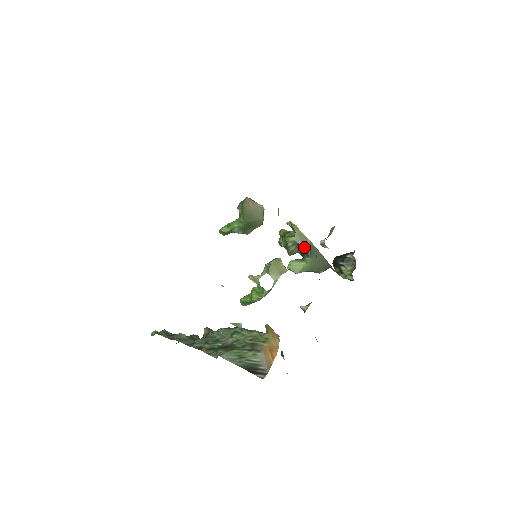
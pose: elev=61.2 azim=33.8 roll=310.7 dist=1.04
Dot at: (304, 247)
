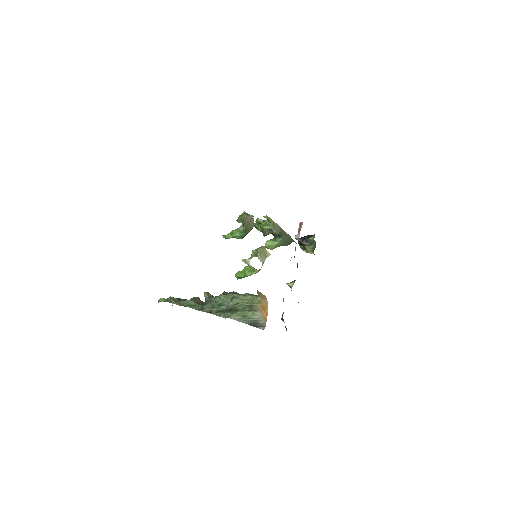
Dot at: (276, 232)
